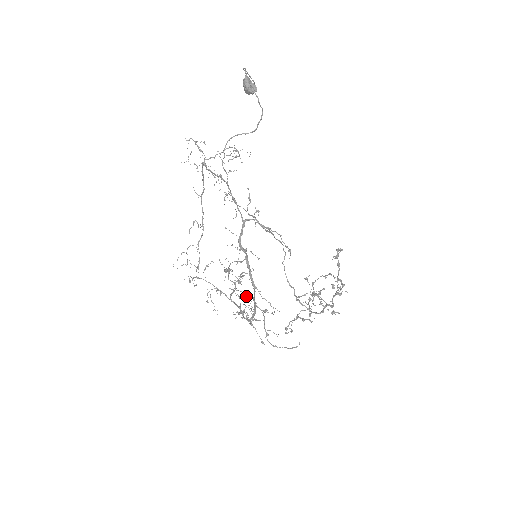
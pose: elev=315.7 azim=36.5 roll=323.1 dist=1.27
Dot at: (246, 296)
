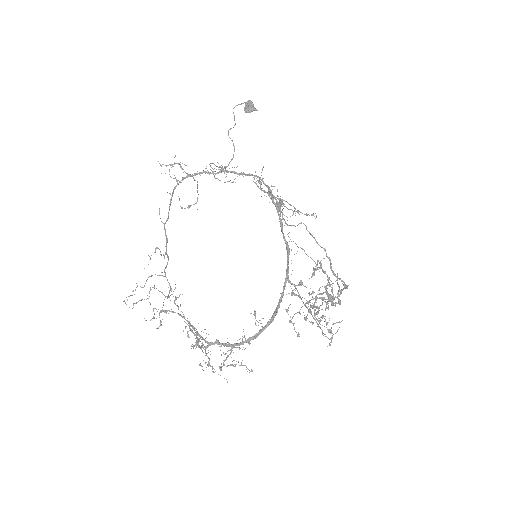
Dot at: (208, 364)
